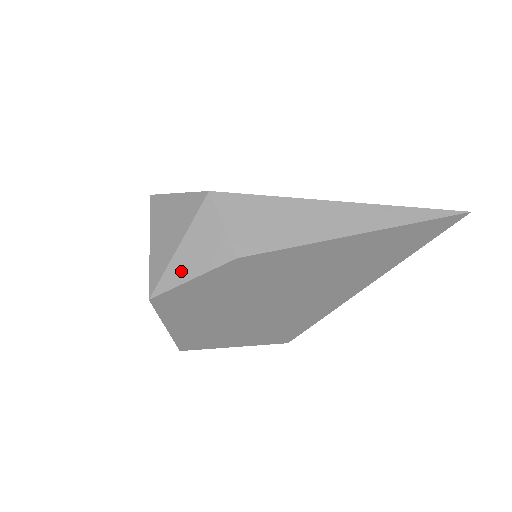
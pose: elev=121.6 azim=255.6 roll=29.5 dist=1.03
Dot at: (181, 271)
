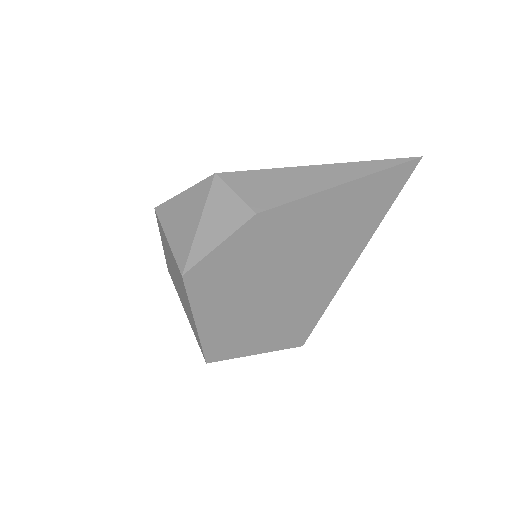
Dot at: (207, 241)
